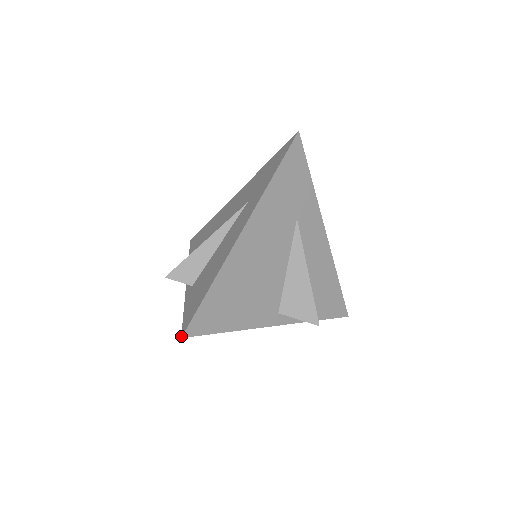
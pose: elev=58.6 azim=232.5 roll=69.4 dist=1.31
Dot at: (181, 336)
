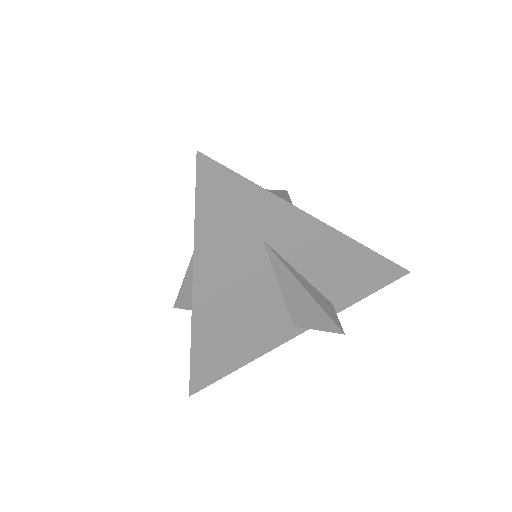
Dot at: (189, 394)
